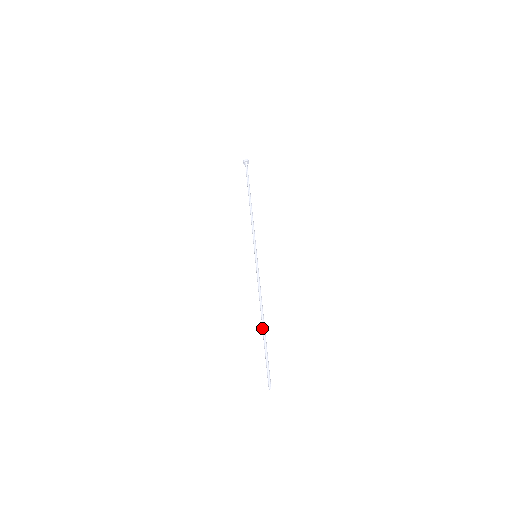
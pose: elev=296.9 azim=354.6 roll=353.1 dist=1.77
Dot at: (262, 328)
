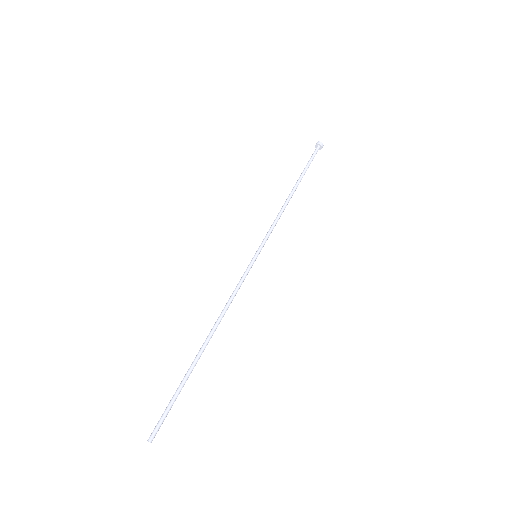
Dot at: (199, 351)
